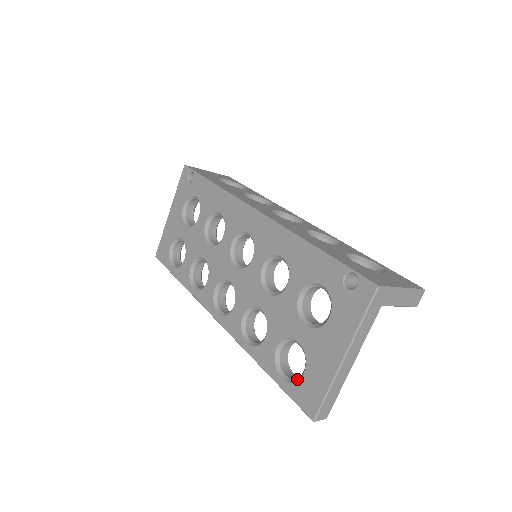
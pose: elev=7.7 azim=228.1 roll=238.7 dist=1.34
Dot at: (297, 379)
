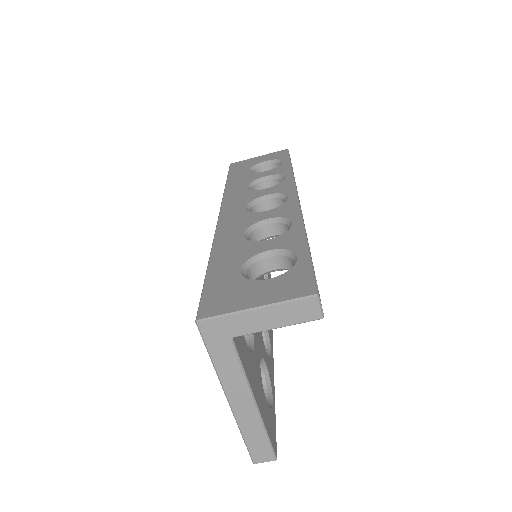
Dot at: occluded
